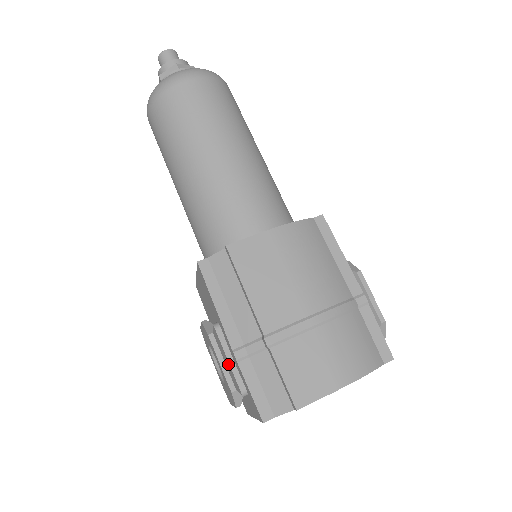
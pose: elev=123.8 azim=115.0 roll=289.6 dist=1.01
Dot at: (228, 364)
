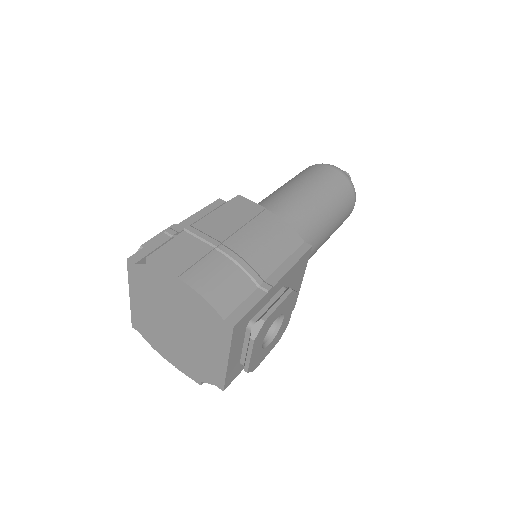
Dot at: occluded
